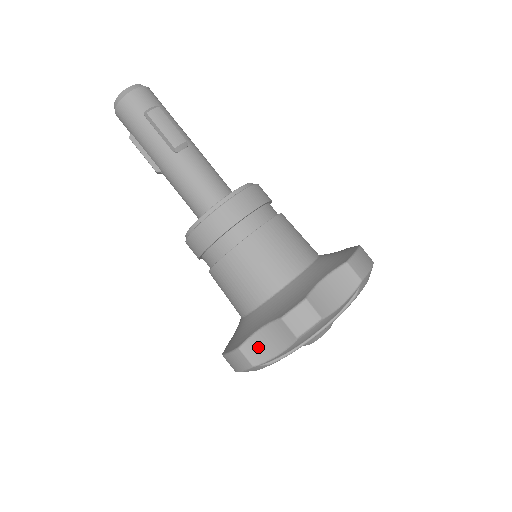
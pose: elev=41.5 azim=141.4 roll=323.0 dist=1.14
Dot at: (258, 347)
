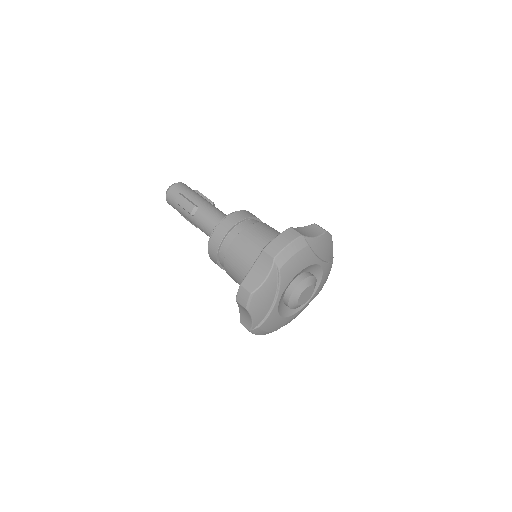
Dot at: (245, 319)
